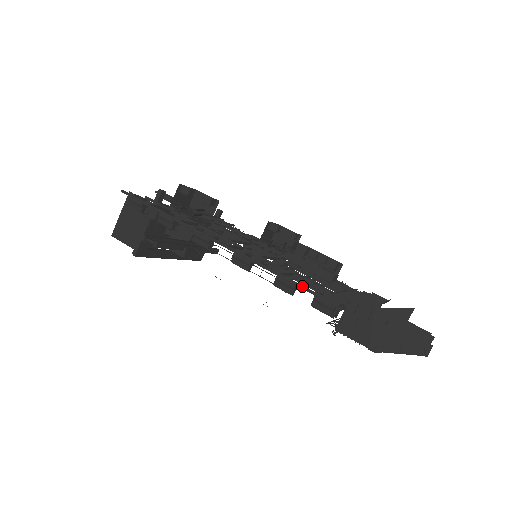
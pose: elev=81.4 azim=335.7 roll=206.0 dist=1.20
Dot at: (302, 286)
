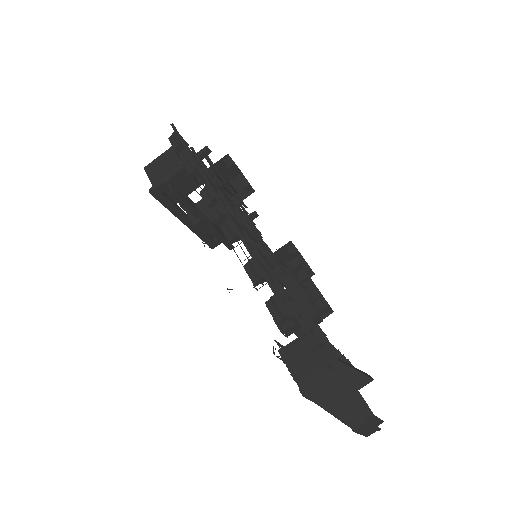
Dot at: (268, 279)
